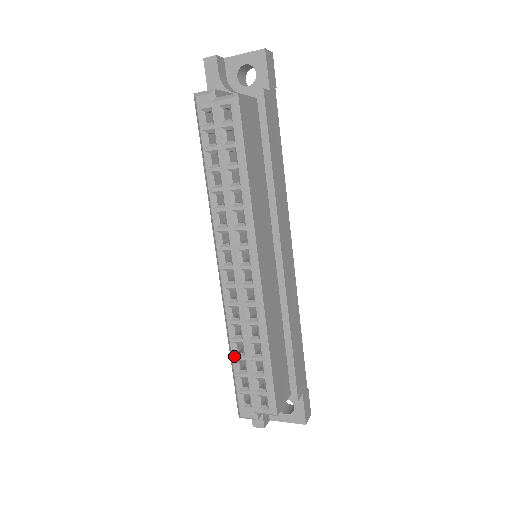
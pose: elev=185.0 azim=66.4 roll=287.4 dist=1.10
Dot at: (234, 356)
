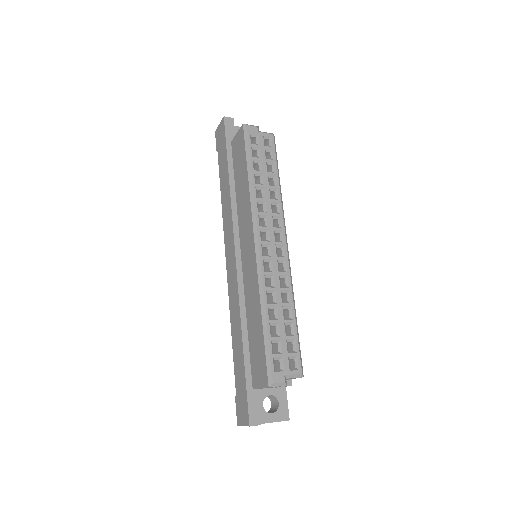
Dot at: (269, 320)
